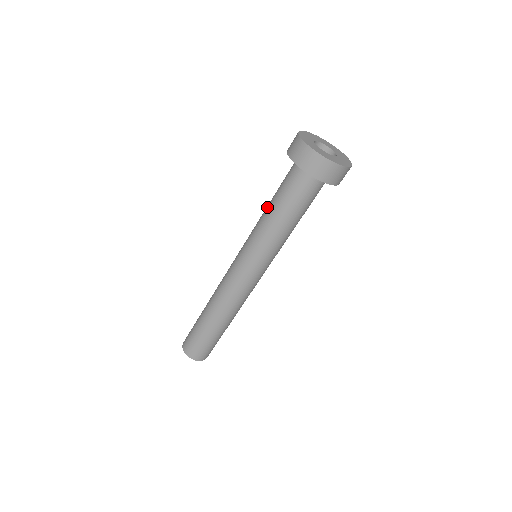
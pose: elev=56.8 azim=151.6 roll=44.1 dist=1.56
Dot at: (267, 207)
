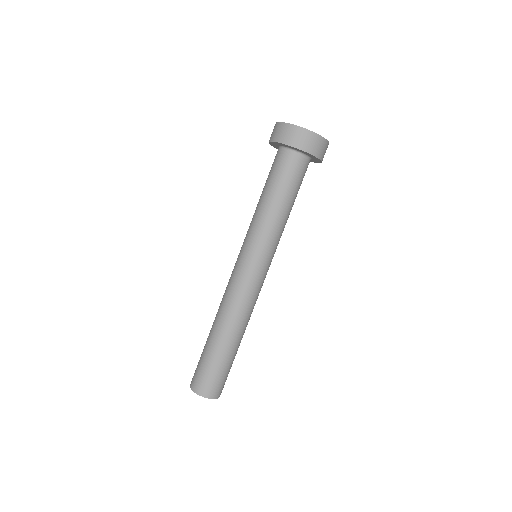
Dot at: occluded
